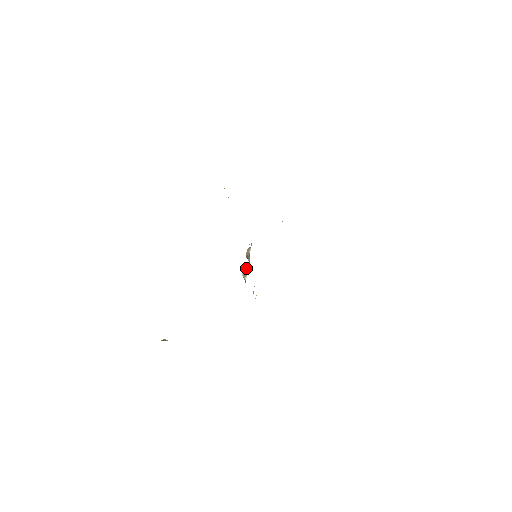
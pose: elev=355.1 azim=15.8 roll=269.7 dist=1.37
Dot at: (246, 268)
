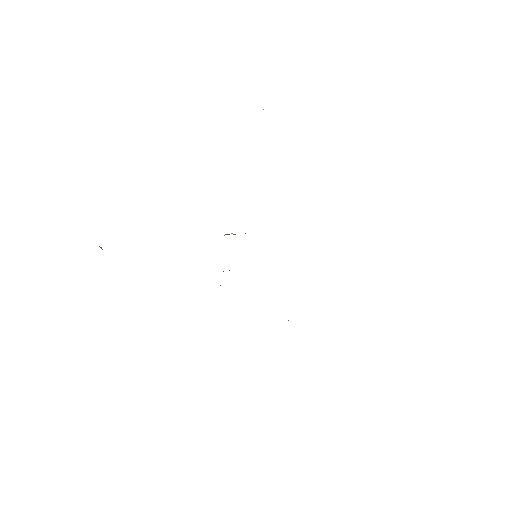
Dot at: (235, 234)
